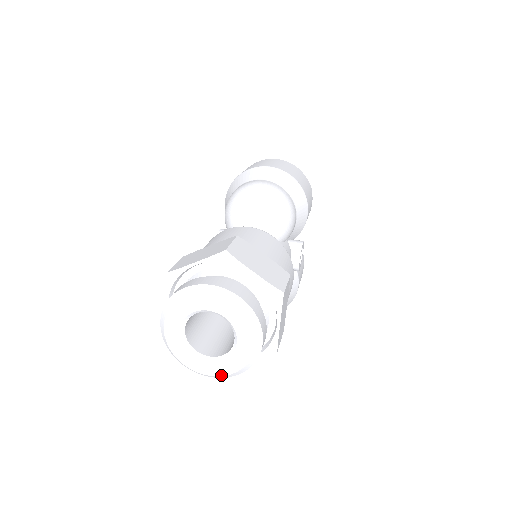
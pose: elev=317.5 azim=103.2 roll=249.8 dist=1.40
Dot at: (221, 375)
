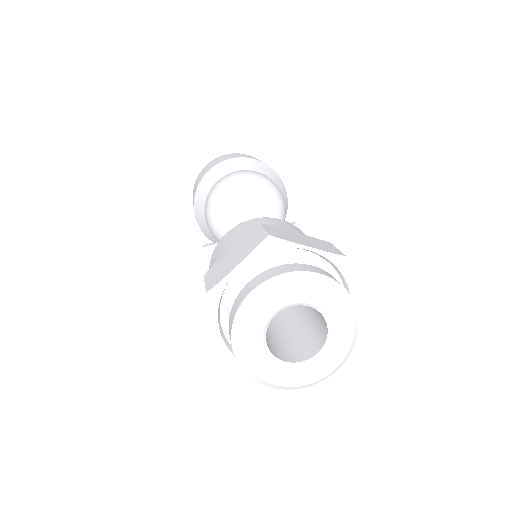
Dot at: (324, 376)
